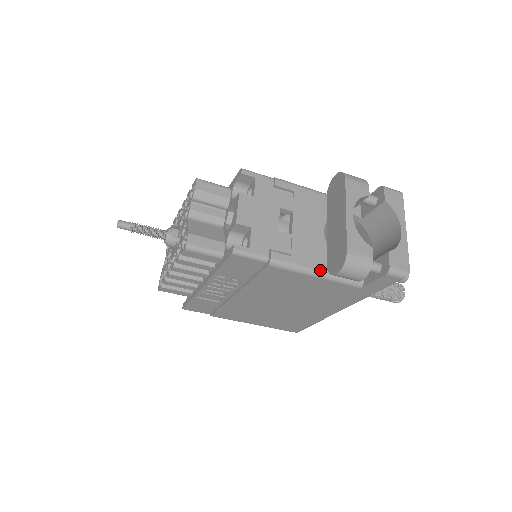
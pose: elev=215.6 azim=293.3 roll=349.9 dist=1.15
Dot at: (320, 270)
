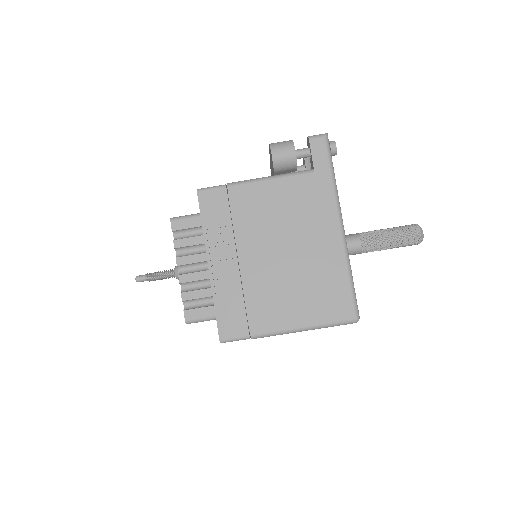
Dot at: (271, 176)
